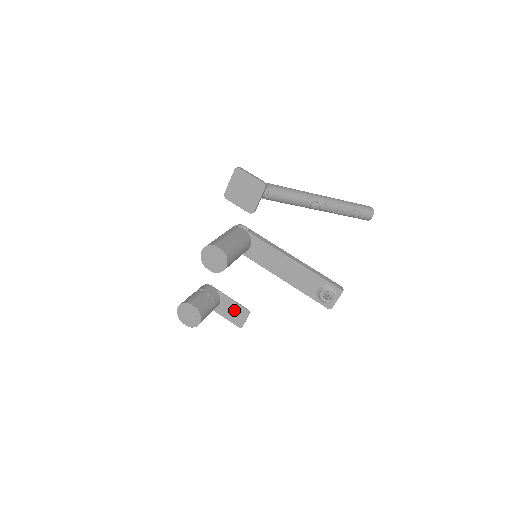
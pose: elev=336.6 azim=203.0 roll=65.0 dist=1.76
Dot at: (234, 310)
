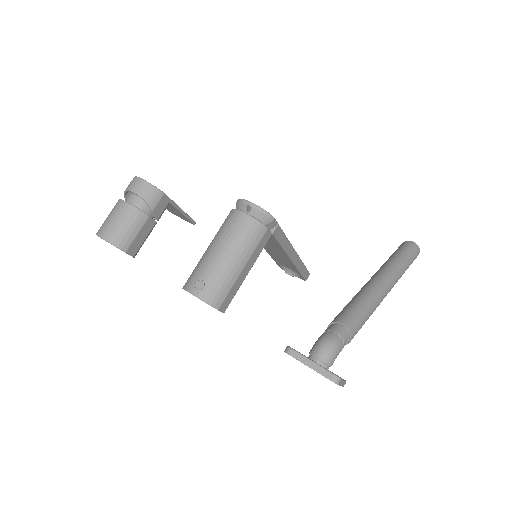
Dot at: (177, 213)
